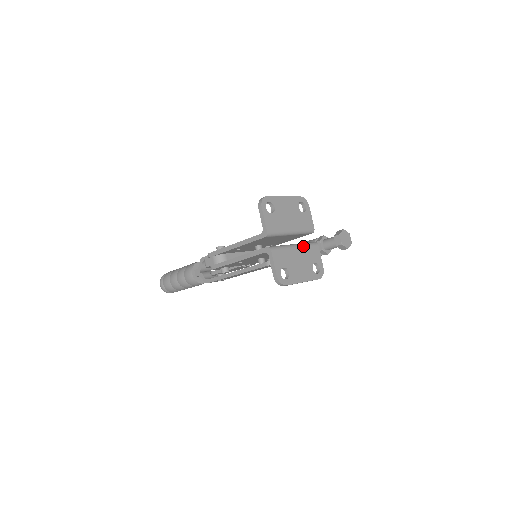
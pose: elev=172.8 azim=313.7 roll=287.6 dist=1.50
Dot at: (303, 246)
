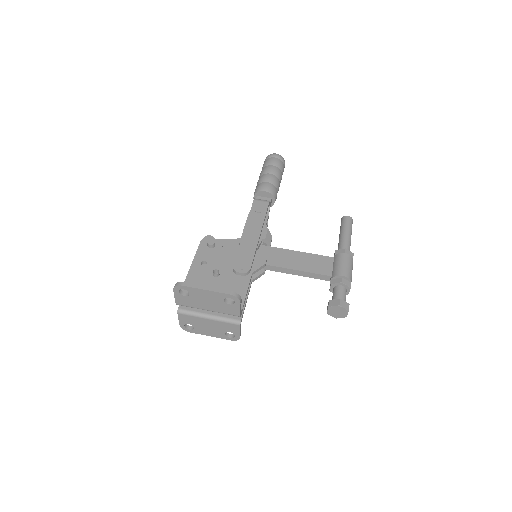
Dot at: (219, 321)
